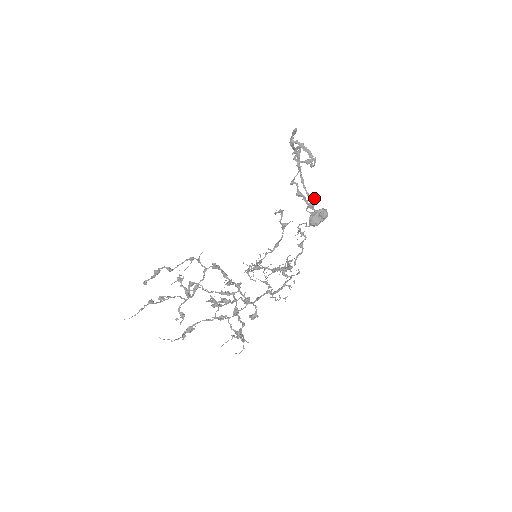
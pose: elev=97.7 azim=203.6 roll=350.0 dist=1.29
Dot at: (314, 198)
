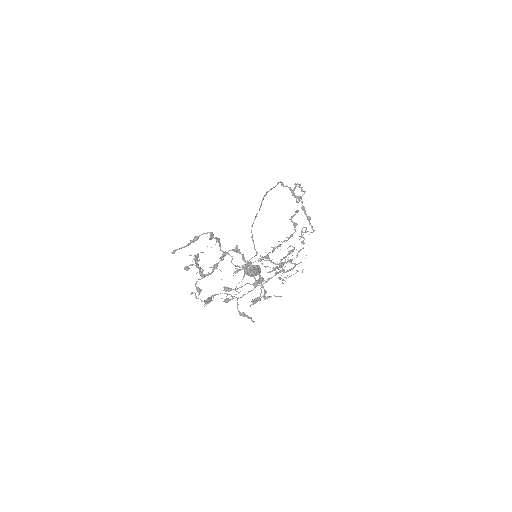
Dot at: occluded
